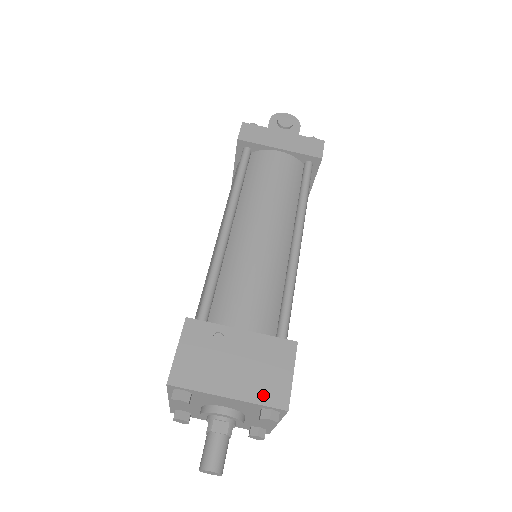
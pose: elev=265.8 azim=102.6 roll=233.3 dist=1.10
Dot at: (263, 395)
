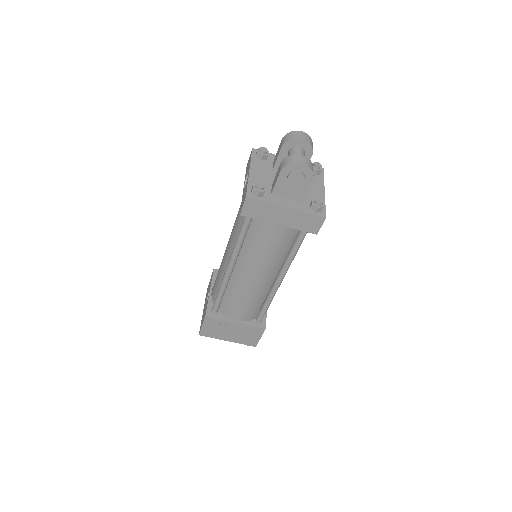
Dot at: (244, 342)
